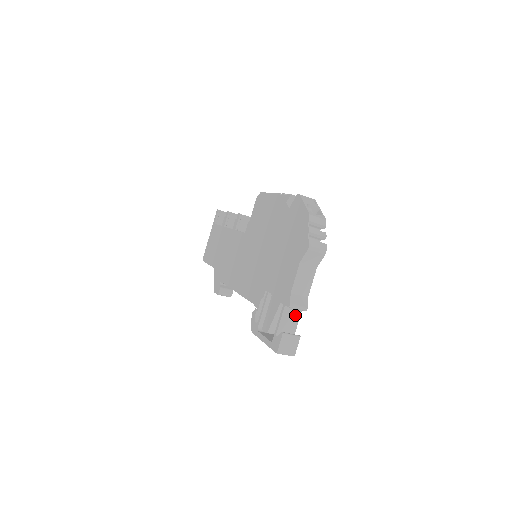
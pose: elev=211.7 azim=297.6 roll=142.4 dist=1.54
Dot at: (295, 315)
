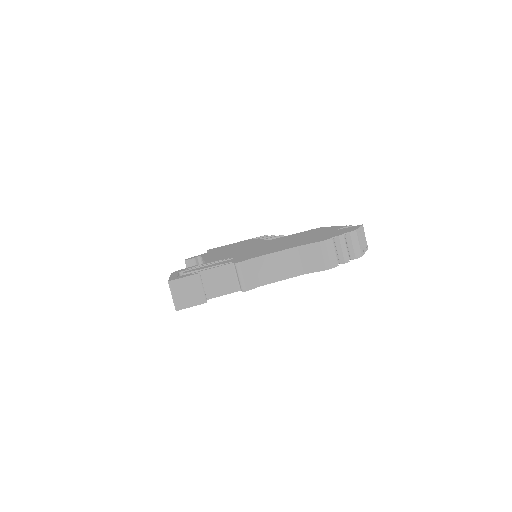
Dot at: (229, 285)
